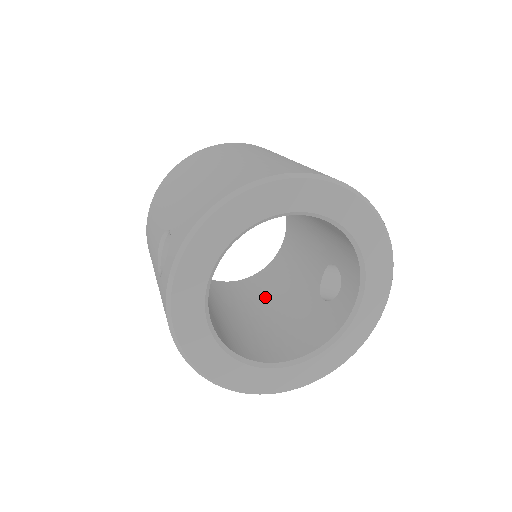
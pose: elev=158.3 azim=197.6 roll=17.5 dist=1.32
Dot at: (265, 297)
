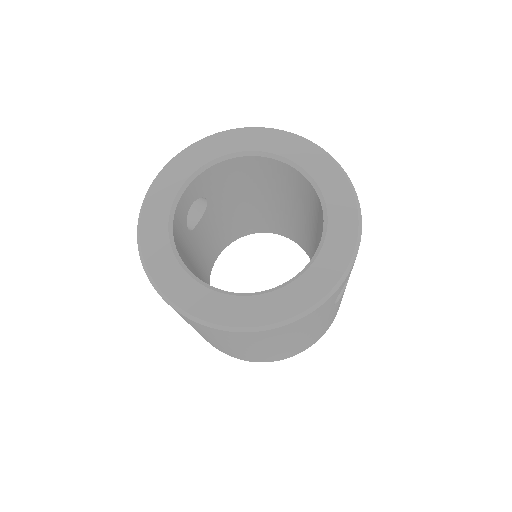
Dot at: occluded
